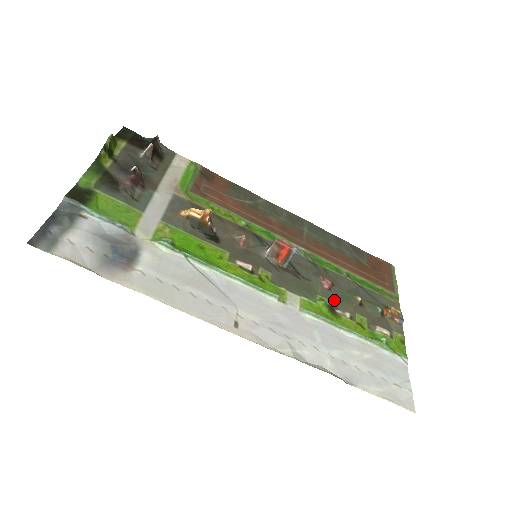
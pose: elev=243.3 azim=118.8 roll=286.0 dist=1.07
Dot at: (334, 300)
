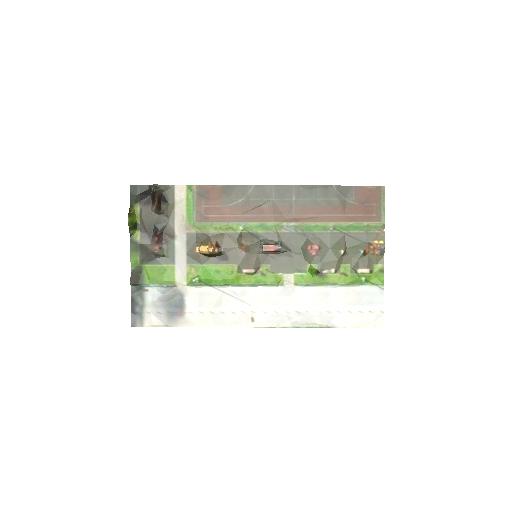
Dot at: (321, 263)
